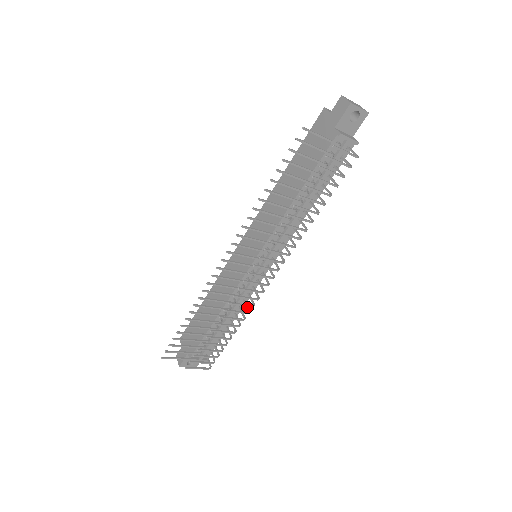
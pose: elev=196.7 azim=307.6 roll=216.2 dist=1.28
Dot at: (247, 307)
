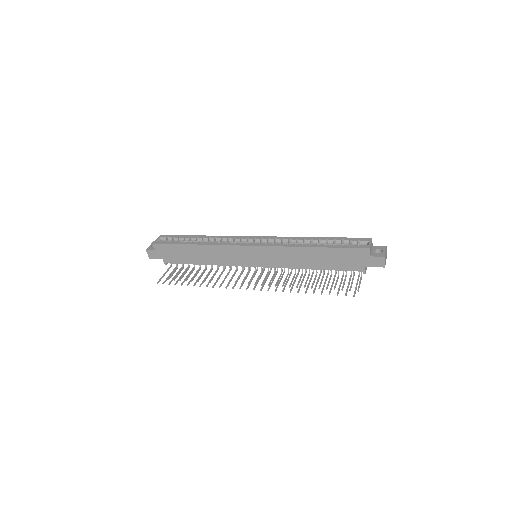
Dot at: occluded
